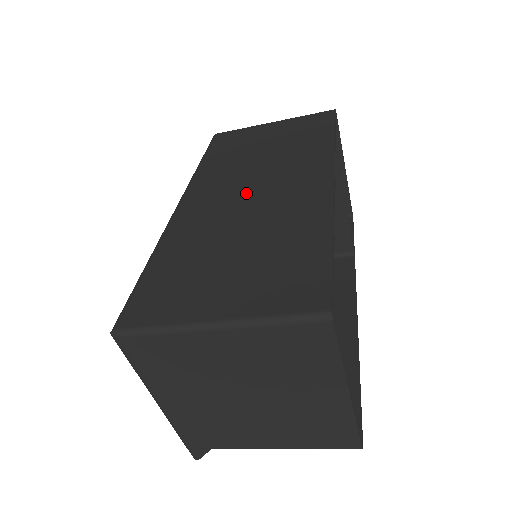
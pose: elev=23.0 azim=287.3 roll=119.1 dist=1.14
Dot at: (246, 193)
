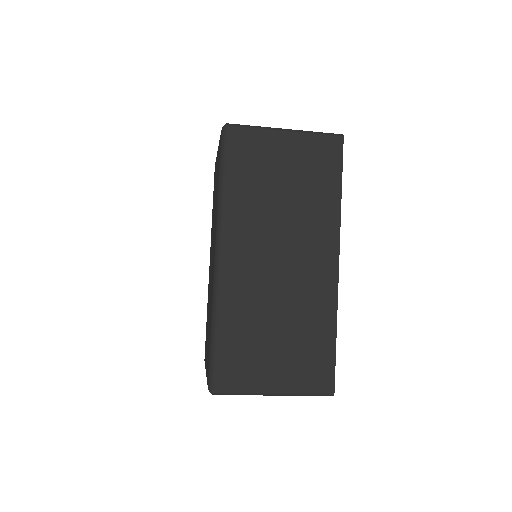
Dot at: (276, 262)
